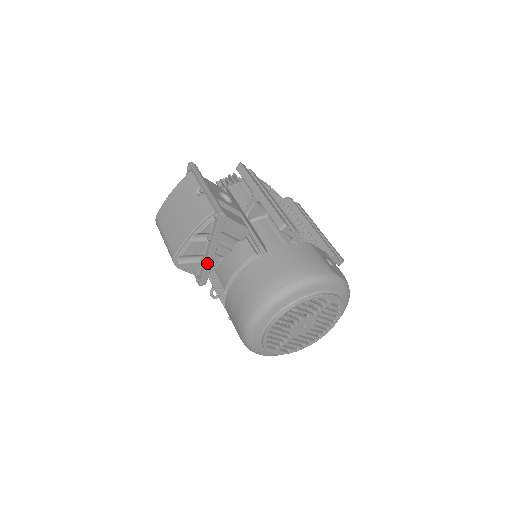
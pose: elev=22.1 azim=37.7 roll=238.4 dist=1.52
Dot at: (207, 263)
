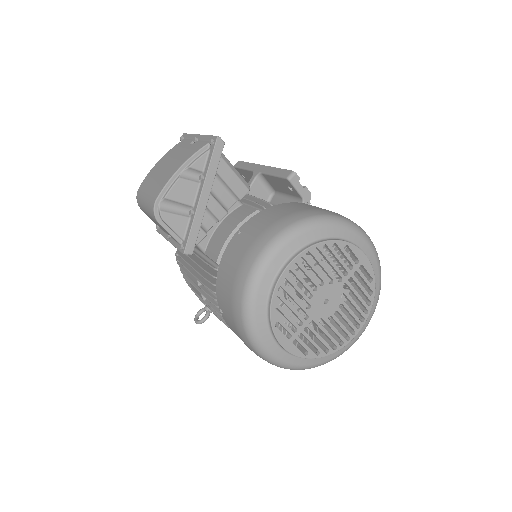
Dot at: (196, 215)
